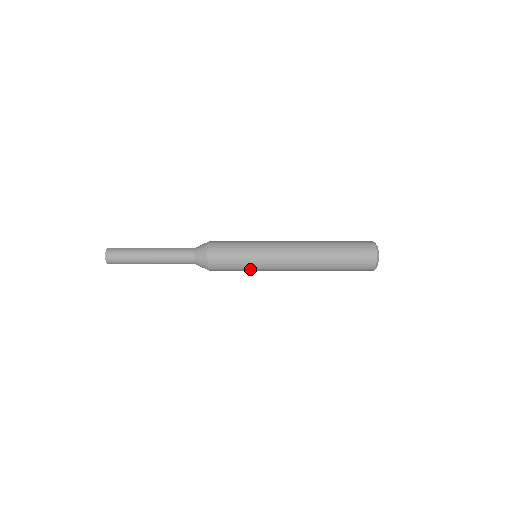
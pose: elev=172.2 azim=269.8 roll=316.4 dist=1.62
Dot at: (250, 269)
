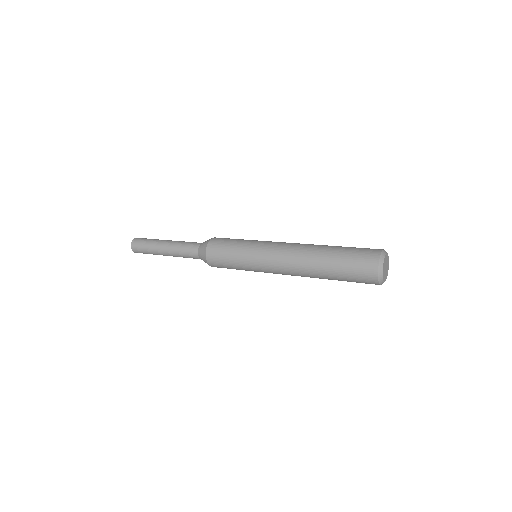
Dot at: (247, 269)
